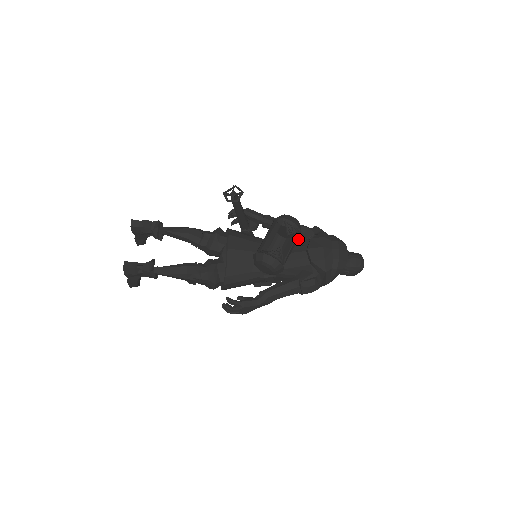
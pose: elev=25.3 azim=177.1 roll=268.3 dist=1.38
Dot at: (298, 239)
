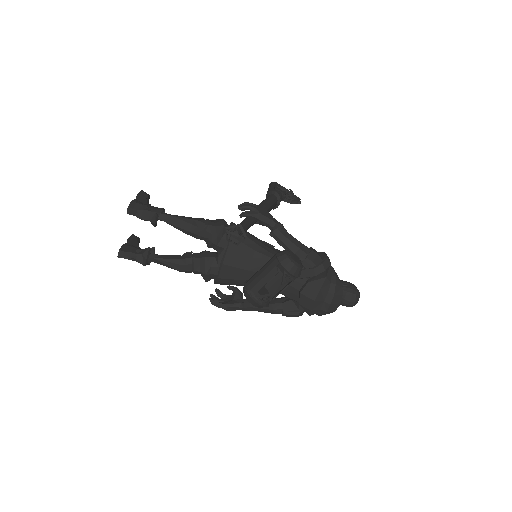
Dot at: occluded
